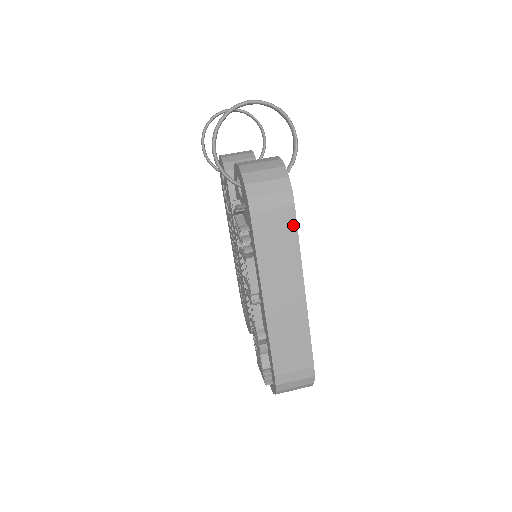
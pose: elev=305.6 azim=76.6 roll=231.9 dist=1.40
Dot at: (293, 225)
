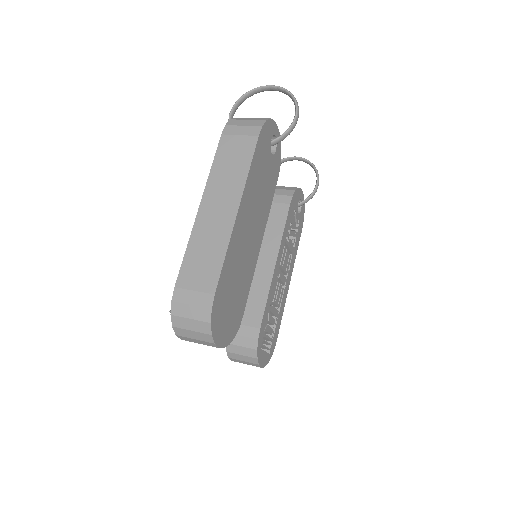
Dot at: (251, 151)
